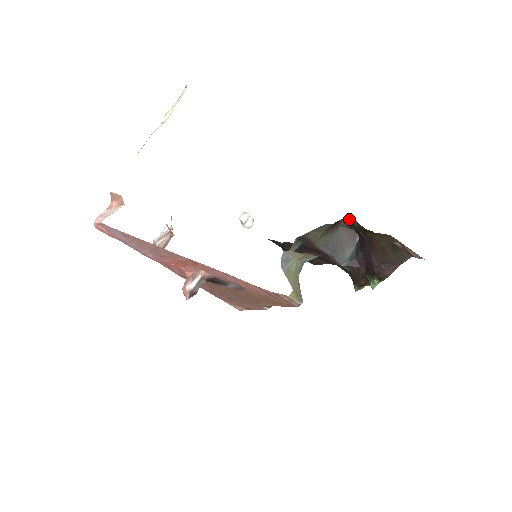
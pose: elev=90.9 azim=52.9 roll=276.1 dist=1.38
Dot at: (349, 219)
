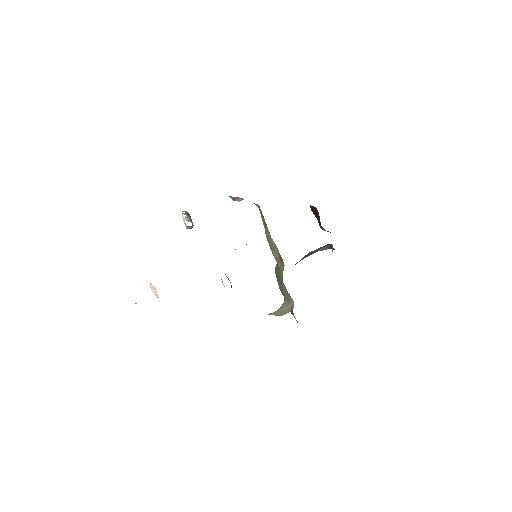
Dot at: occluded
